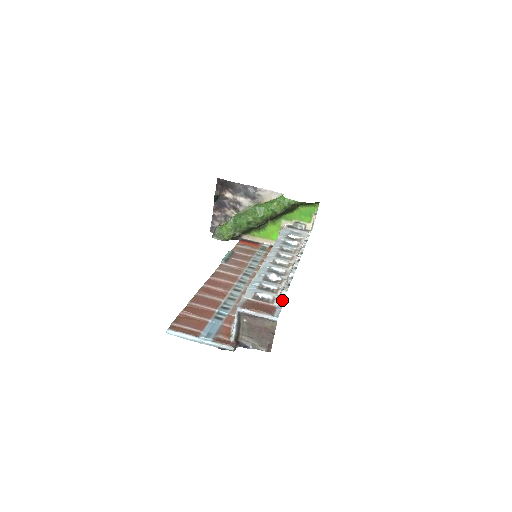
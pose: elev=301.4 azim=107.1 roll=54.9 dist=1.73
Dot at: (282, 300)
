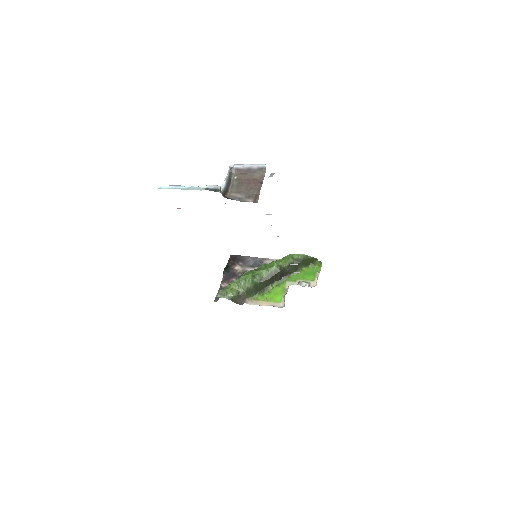
Dot at: (273, 173)
